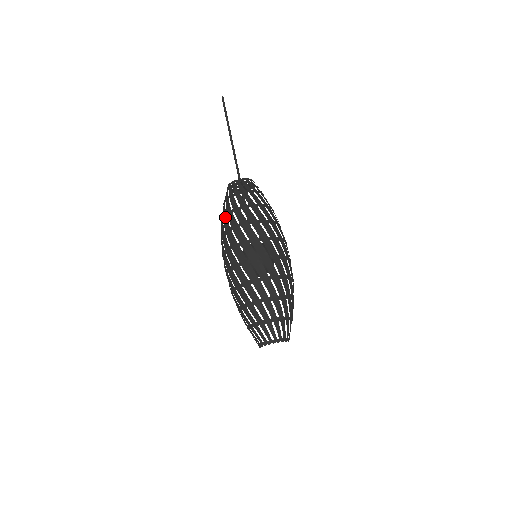
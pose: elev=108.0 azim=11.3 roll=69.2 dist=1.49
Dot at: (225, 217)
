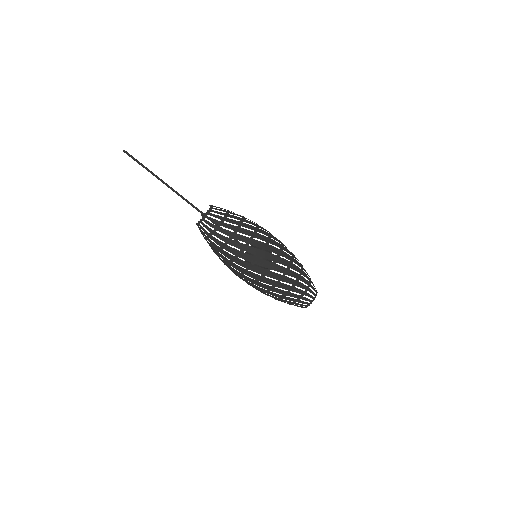
Dot at: occluded
